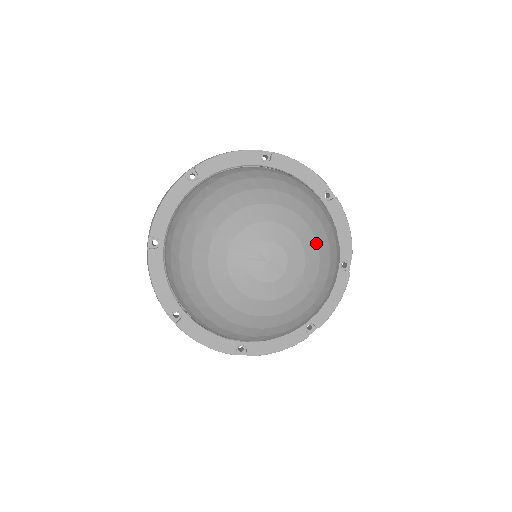
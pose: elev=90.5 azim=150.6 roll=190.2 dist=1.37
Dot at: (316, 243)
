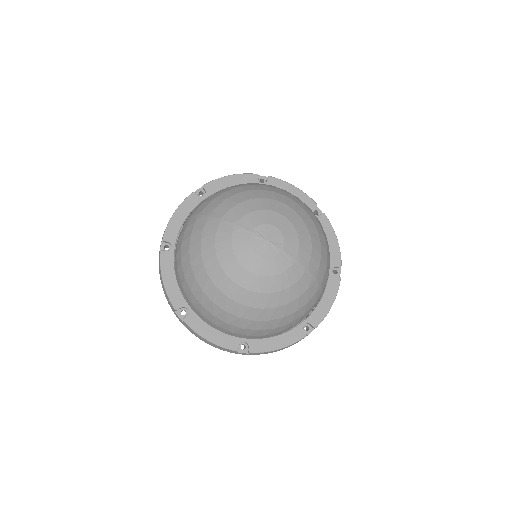
Dot at: (308, 231)
